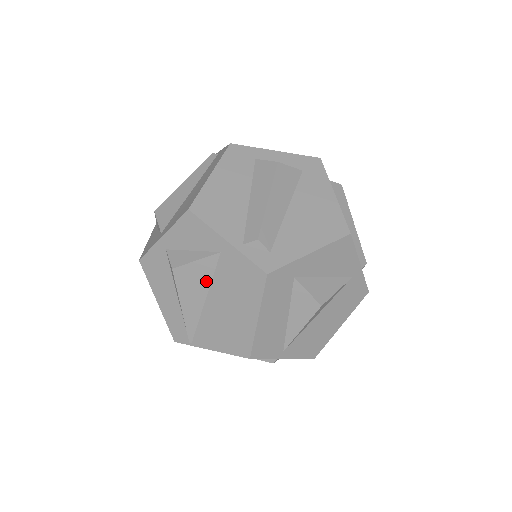
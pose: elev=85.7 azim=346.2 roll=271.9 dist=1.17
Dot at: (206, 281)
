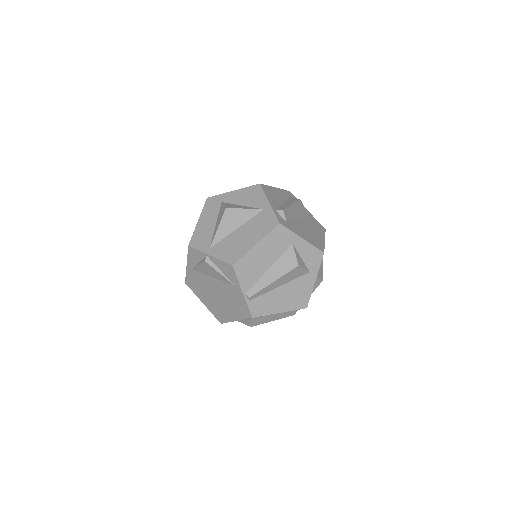
Dot at: occluded
